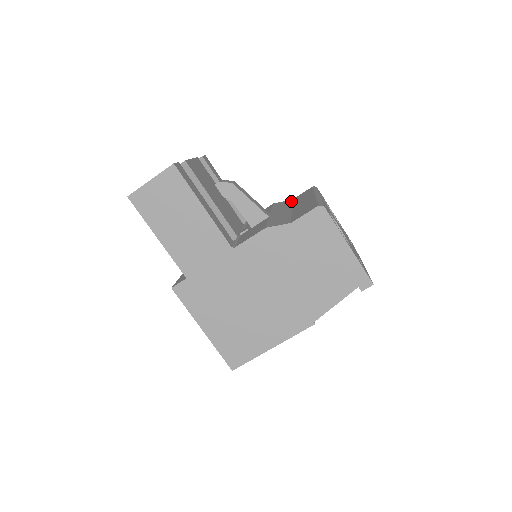
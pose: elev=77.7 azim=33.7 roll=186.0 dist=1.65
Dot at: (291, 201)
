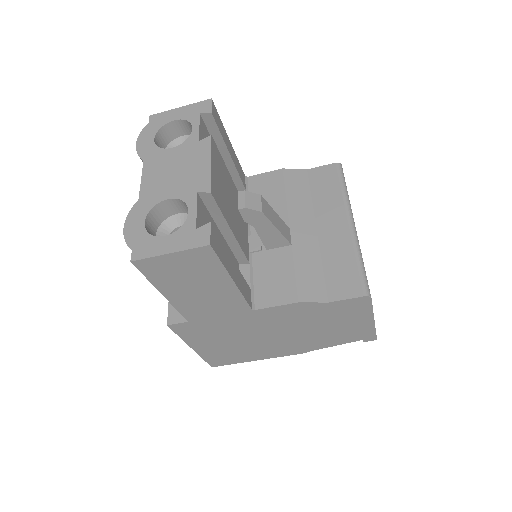
Dot at: (307, 180)
